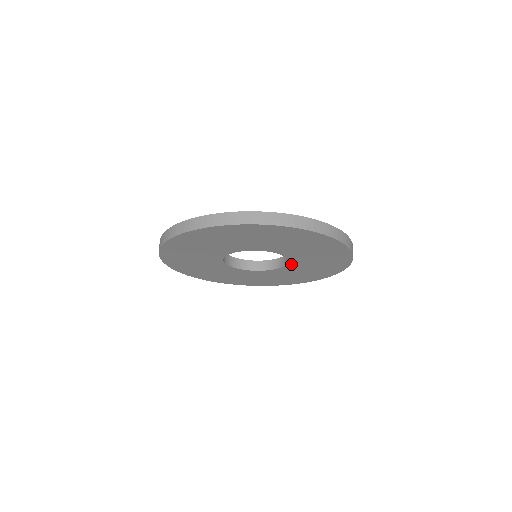
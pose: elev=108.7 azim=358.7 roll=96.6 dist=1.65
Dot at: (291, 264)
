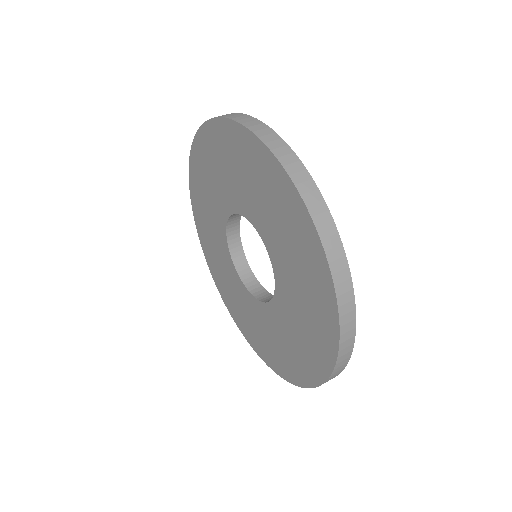
Dot at: (278, 295)
